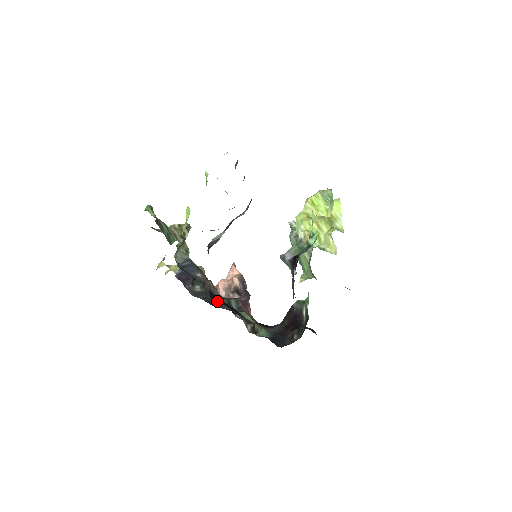
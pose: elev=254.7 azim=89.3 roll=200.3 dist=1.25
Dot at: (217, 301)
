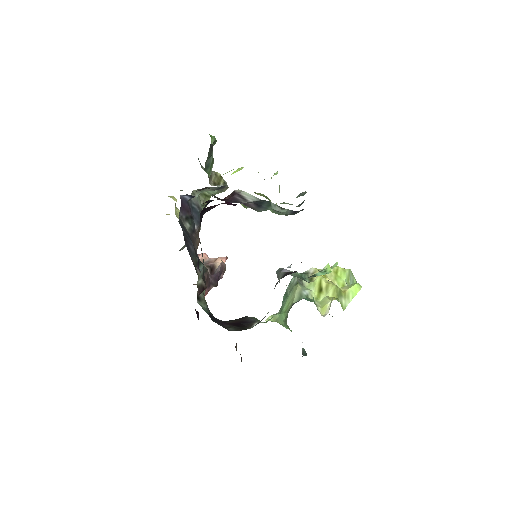
Dot at: (192, 249)
